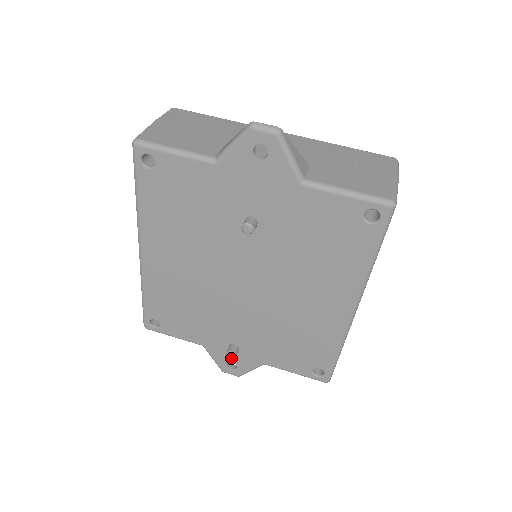
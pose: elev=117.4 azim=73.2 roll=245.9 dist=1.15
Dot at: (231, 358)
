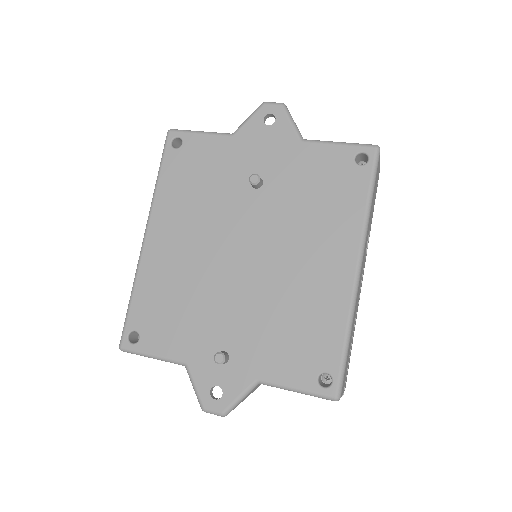
Dot at: (217, 378)
